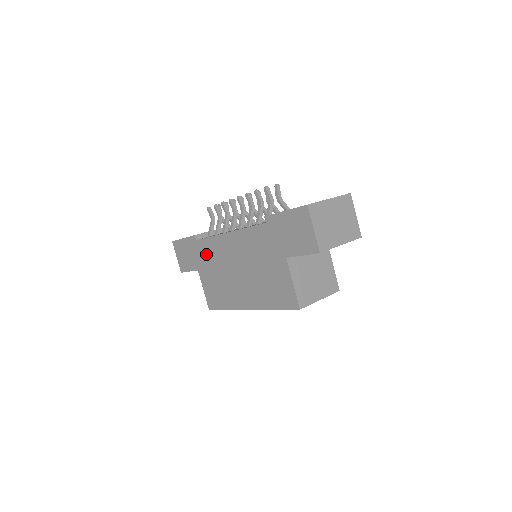
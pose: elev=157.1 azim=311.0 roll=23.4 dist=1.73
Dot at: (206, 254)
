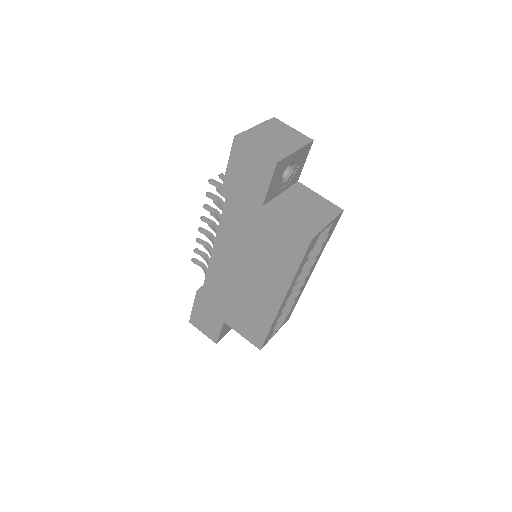
Dot at: (216, 296)
